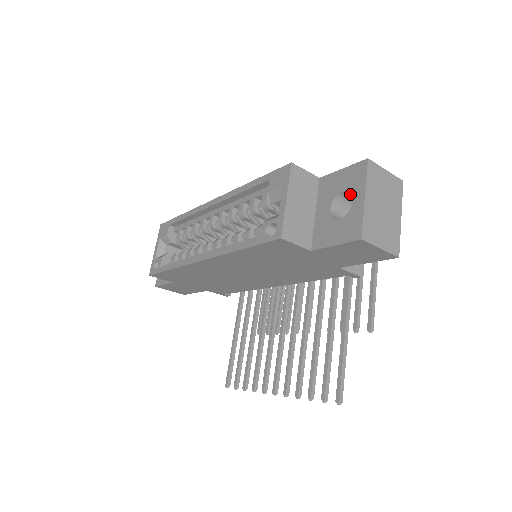
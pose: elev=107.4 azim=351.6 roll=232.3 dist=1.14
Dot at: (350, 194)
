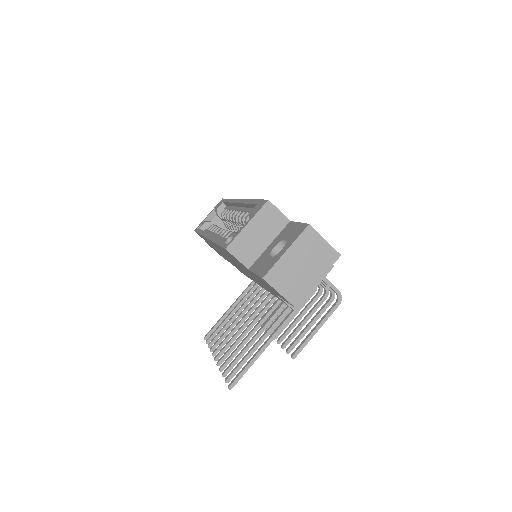
Dot at: occluded
